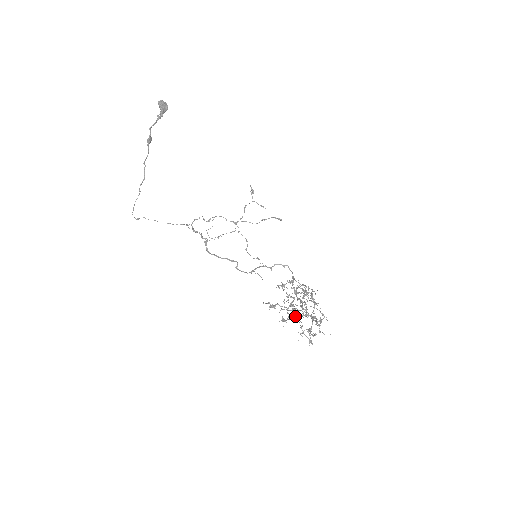
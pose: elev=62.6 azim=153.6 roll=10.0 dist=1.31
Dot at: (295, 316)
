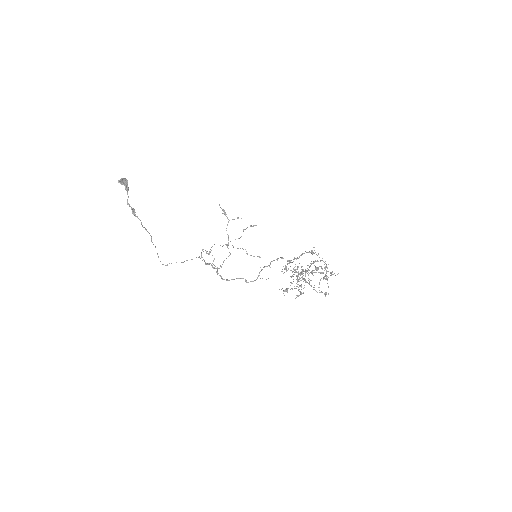
Dot at: (303, 293)
